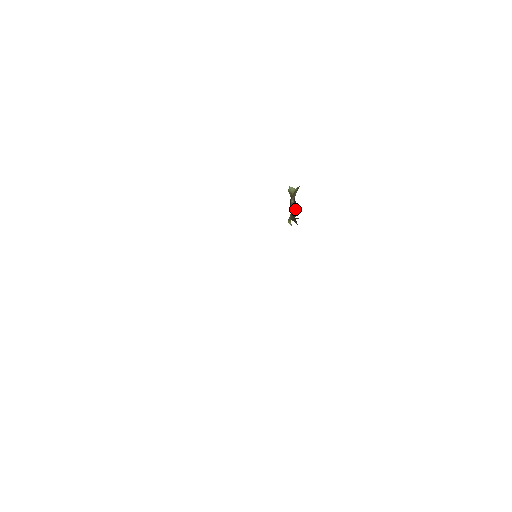
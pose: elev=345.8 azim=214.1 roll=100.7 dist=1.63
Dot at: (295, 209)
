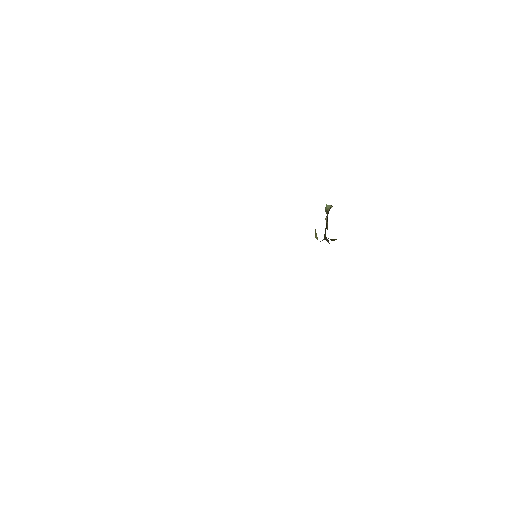
Dot at: occluded
